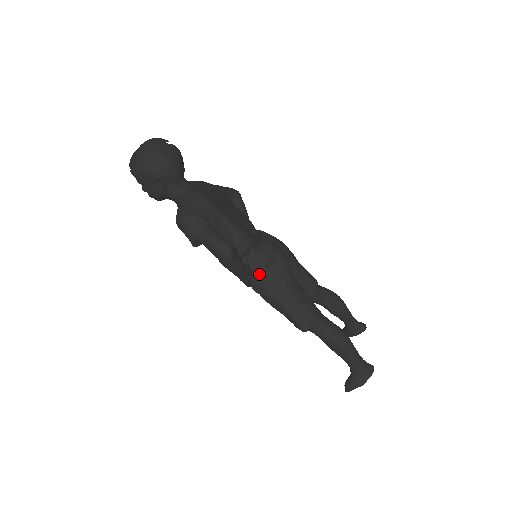
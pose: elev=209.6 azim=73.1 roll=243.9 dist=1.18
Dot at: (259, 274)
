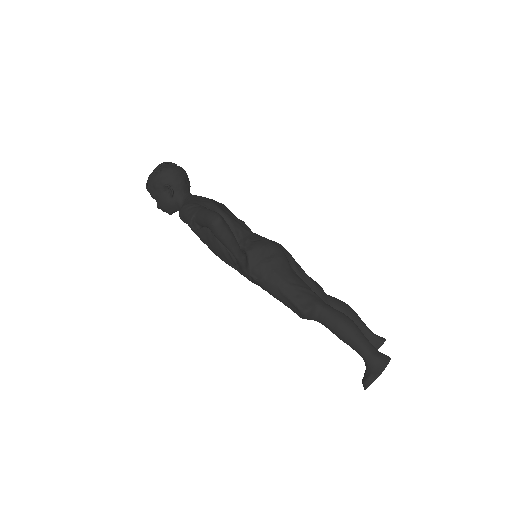
Dot at: (255, 259)
